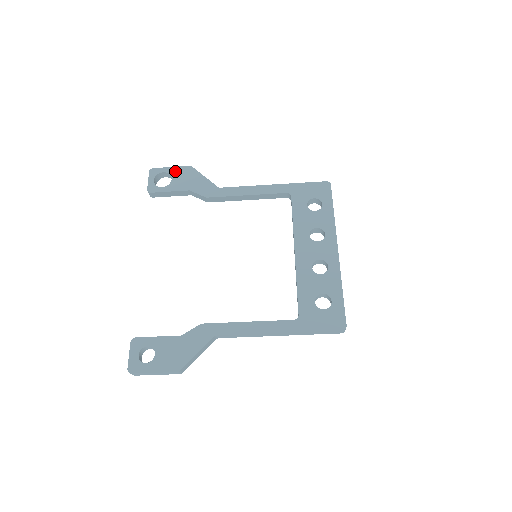
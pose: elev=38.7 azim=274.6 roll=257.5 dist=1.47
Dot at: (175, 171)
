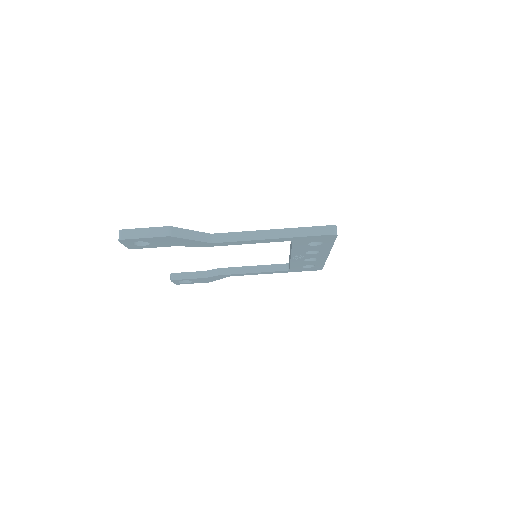
Dot at: occluded
